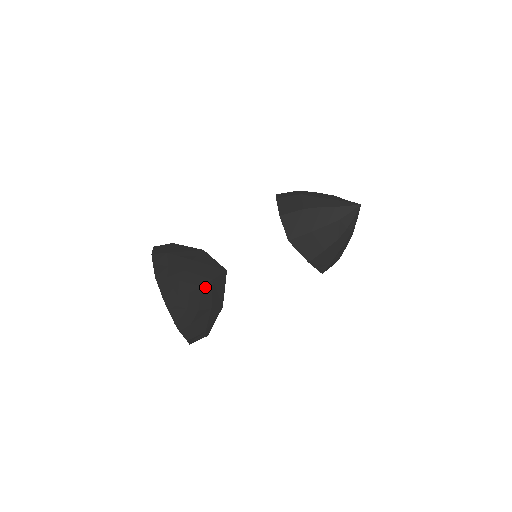
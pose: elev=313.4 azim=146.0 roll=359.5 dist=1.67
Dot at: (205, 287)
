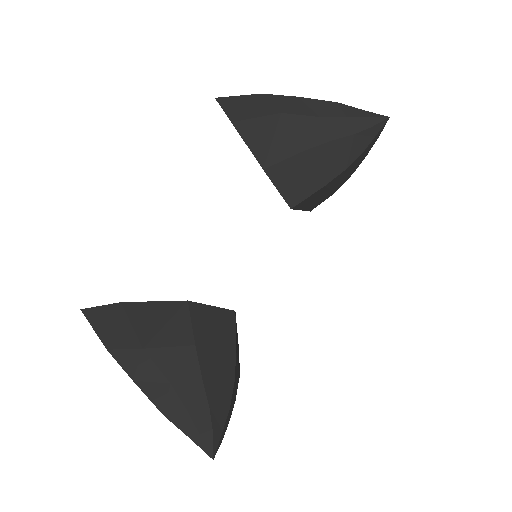
Dot at: (235, 374)
